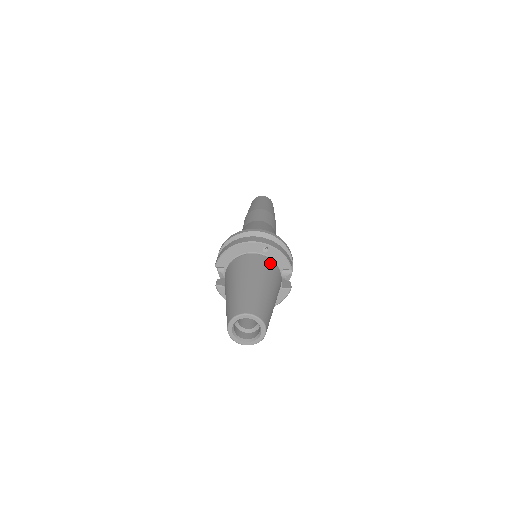
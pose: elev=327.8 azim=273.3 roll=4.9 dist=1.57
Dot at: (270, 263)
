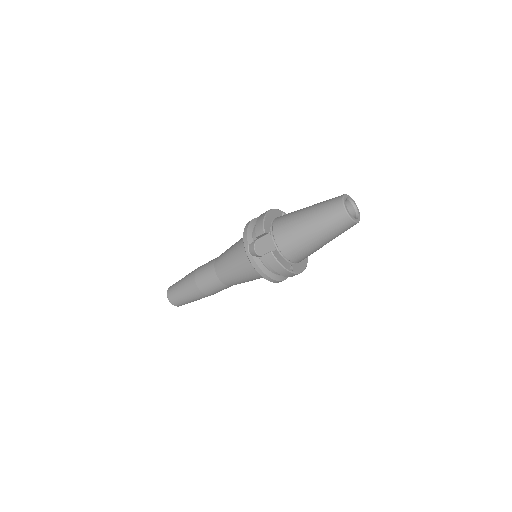
Dot at: occluded
